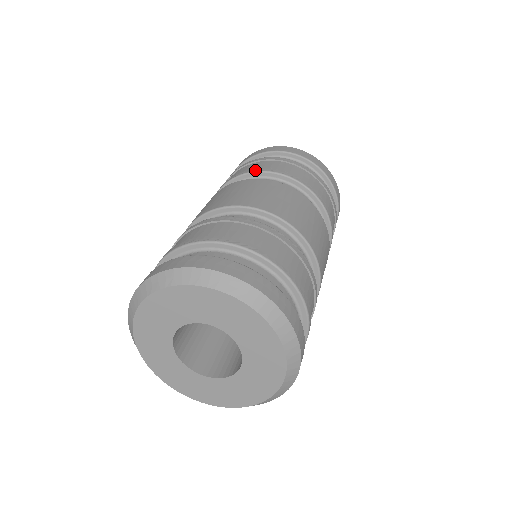
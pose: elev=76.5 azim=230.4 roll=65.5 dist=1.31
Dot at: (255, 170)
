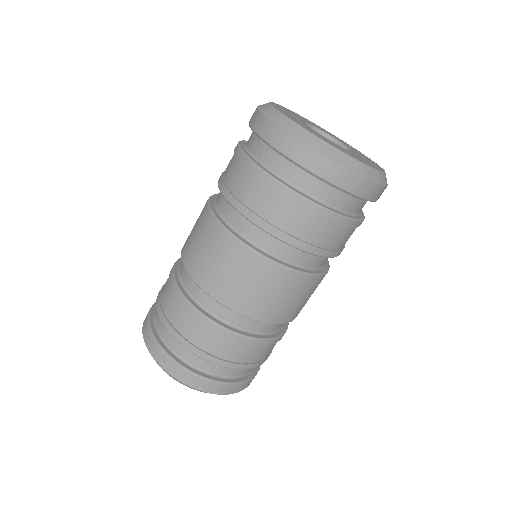
Dot at: (245, 214)
